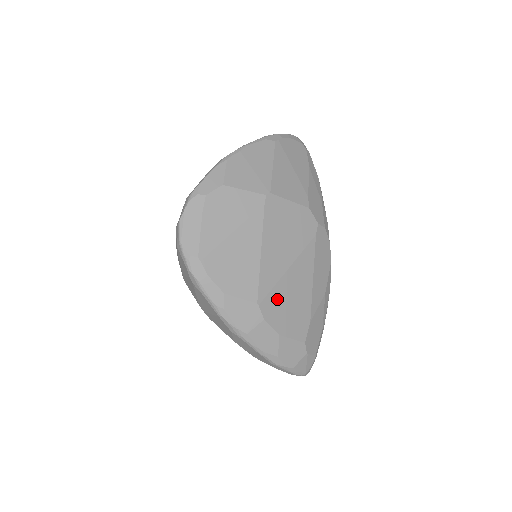
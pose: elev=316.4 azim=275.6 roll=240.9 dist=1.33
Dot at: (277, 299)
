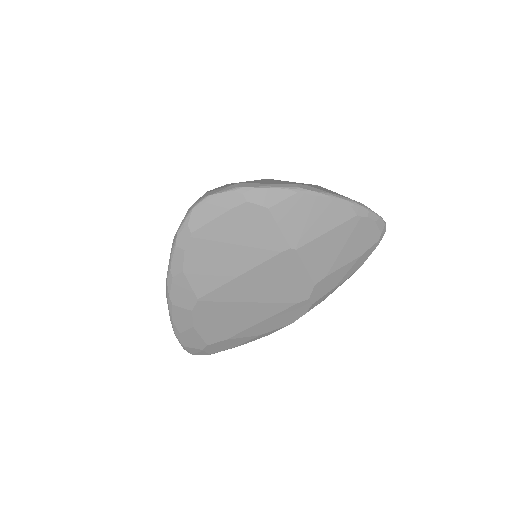
Dot at: (217, 309)
